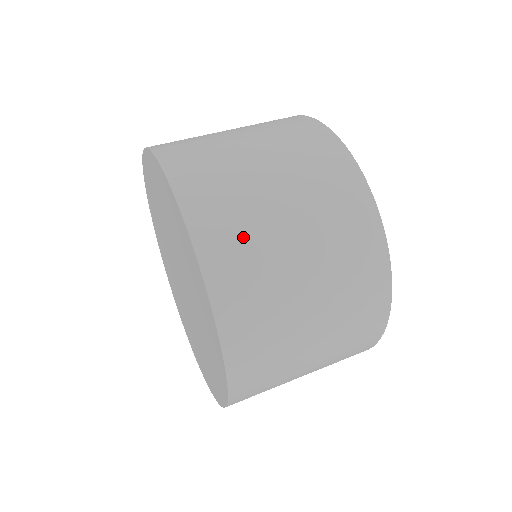
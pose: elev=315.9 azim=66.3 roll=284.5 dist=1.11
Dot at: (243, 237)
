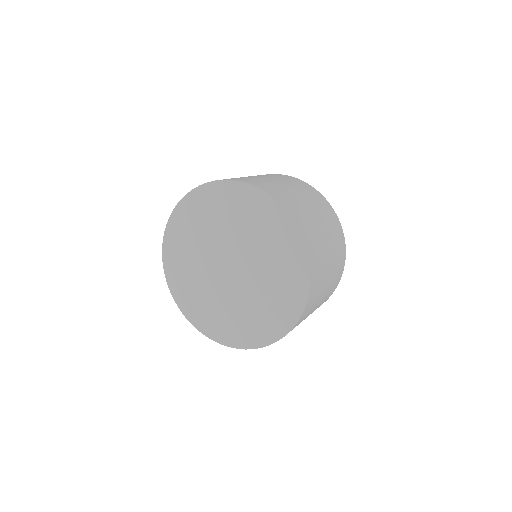
Dot at: (321, 273)
